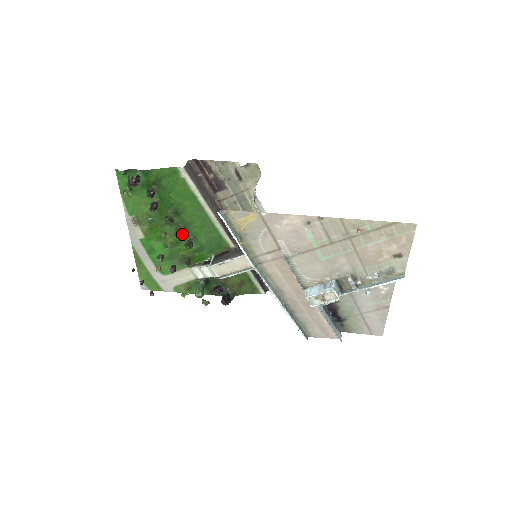
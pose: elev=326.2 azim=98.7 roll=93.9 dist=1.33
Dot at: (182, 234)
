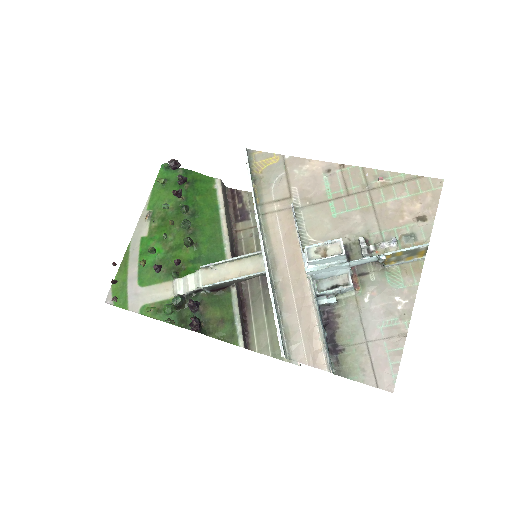
Dot at: (189, 224)
